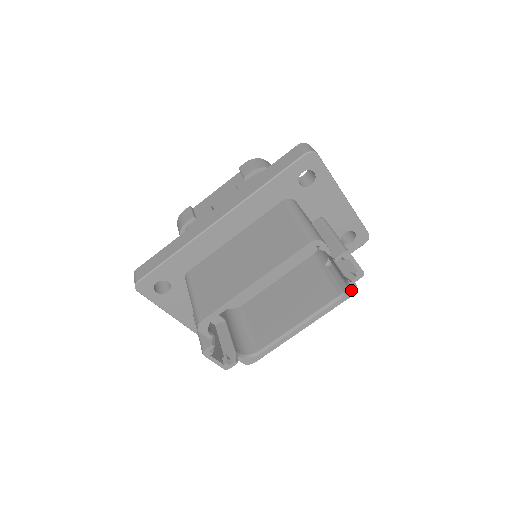
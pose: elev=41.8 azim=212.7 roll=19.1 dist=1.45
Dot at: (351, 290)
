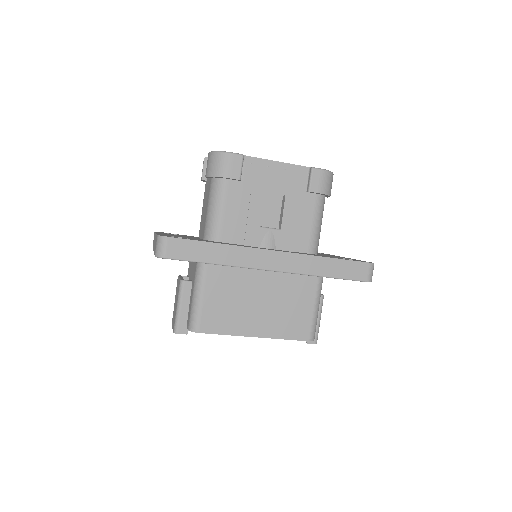
Dot at: occluded
